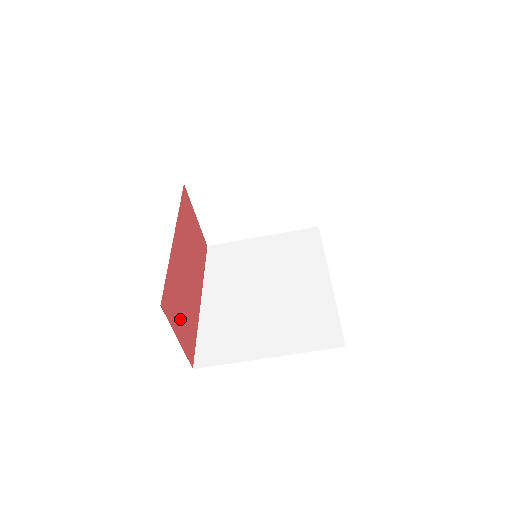
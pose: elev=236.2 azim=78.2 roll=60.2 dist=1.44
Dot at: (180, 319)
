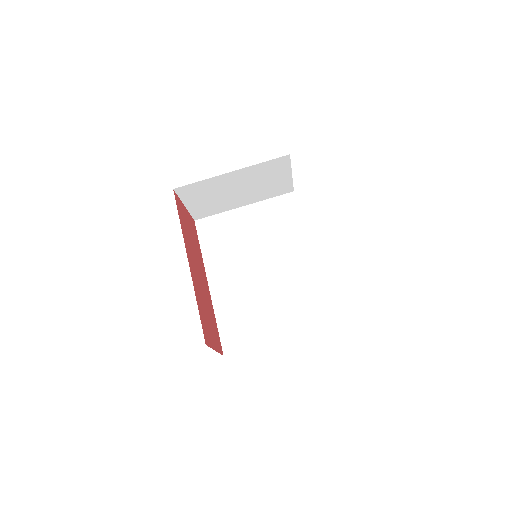
Dot at: (211, 331)
